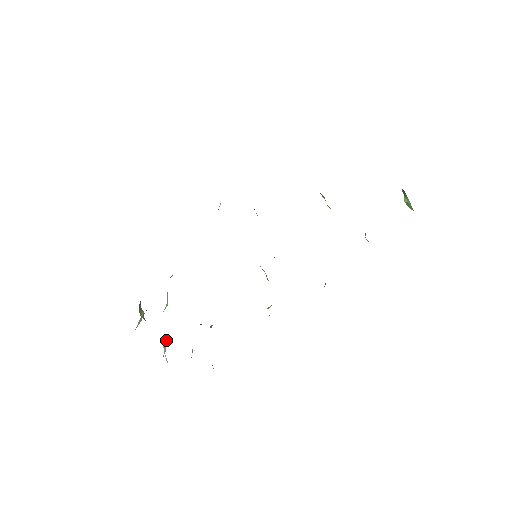
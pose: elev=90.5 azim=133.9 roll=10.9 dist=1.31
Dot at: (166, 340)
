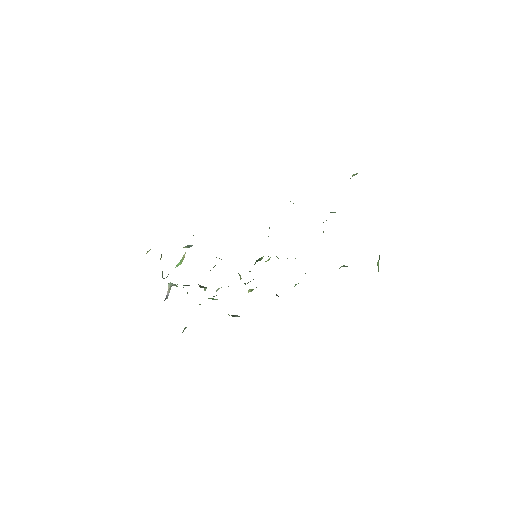
Dot at: (171, 284)
